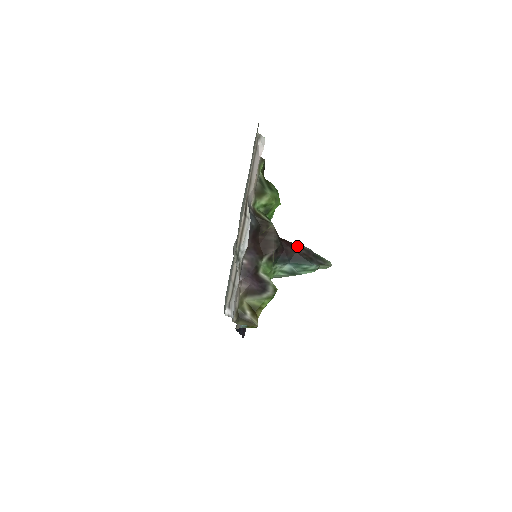
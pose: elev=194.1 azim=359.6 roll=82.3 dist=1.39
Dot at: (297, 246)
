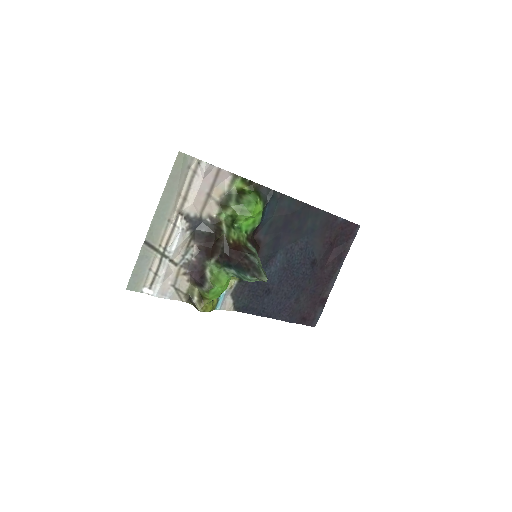
Dot at: (246, 256)
